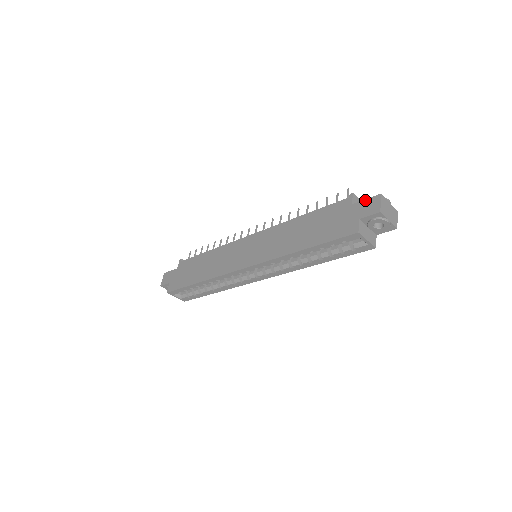
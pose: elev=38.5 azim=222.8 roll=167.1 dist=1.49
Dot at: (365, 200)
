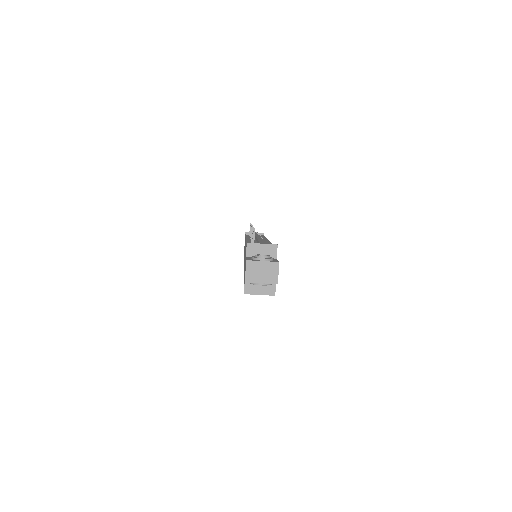
Dot at: occluded
